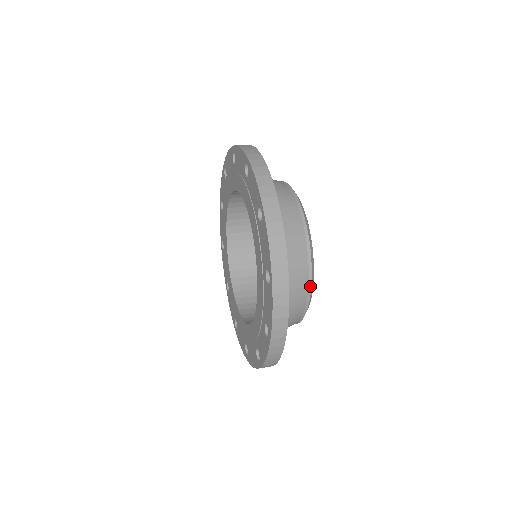
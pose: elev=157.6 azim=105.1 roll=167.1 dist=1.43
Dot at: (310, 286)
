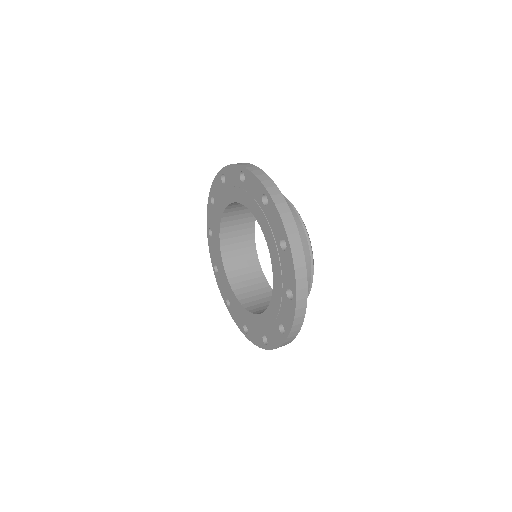
Dot at: occluded
